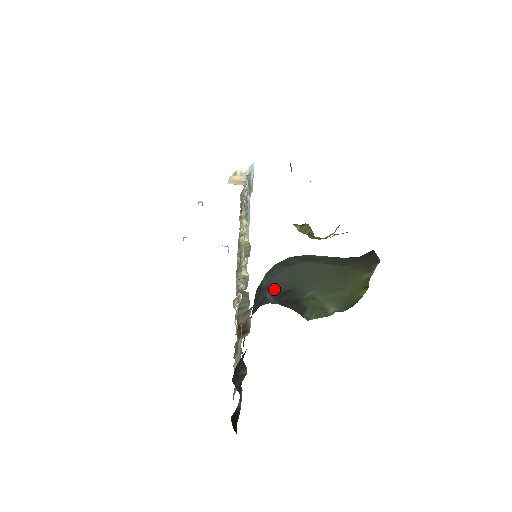
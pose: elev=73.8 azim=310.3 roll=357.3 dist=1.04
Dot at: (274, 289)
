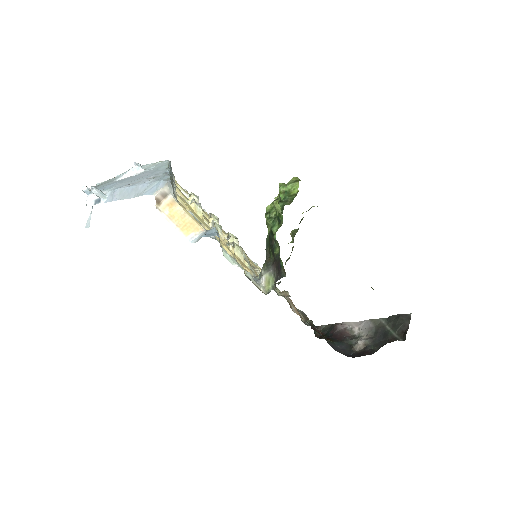
Dot at: occluded
